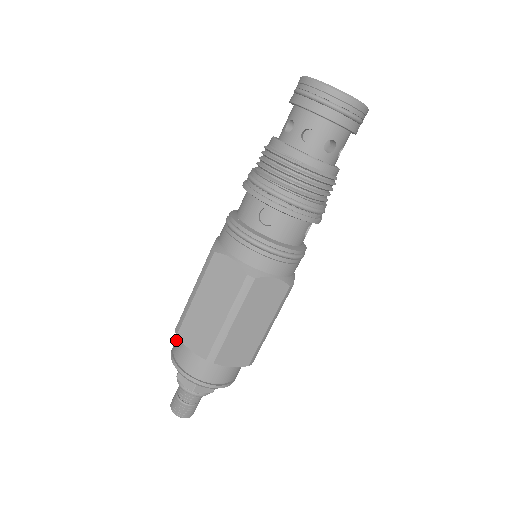
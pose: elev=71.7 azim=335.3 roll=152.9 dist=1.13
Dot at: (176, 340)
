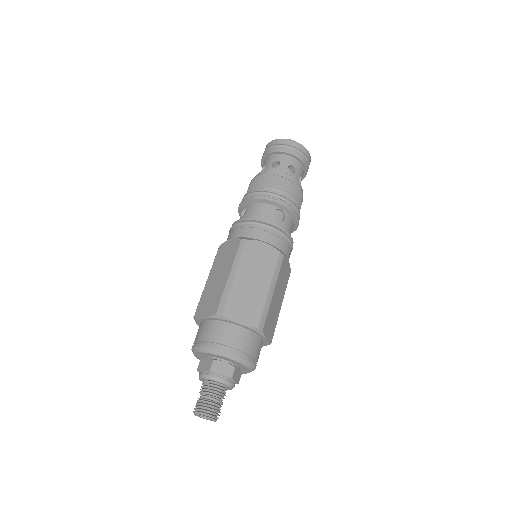
Dot at: (206, 332)
